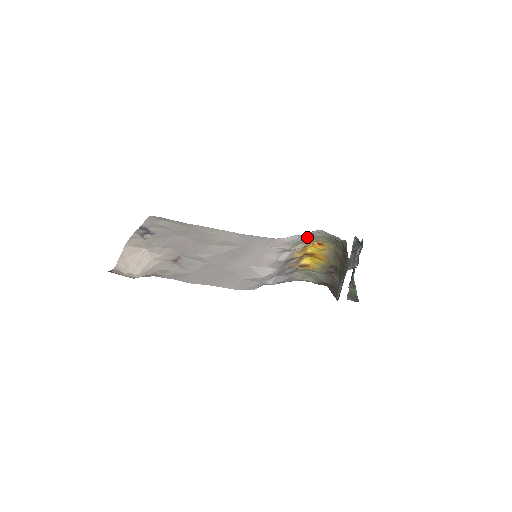
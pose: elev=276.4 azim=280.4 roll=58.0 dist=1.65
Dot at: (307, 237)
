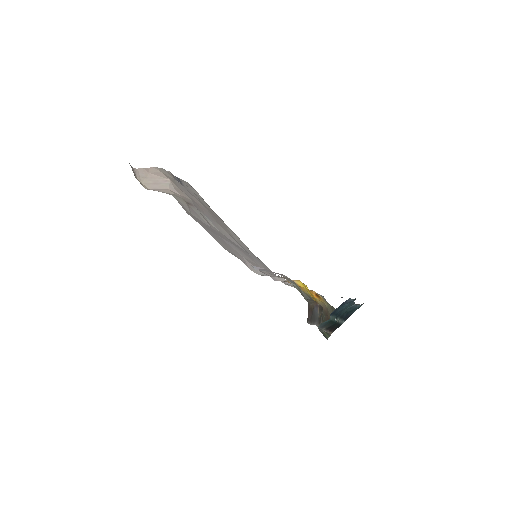
Dot at: occluded
